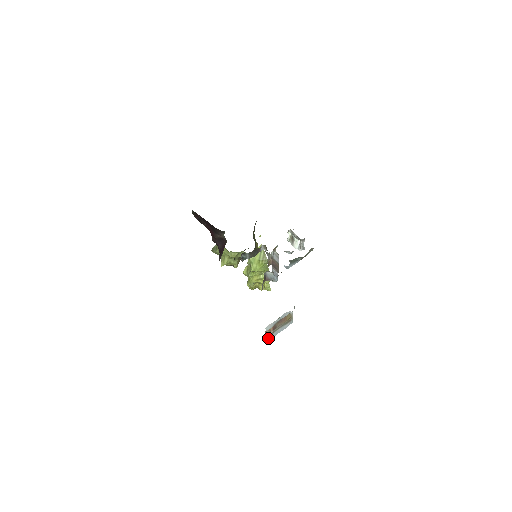
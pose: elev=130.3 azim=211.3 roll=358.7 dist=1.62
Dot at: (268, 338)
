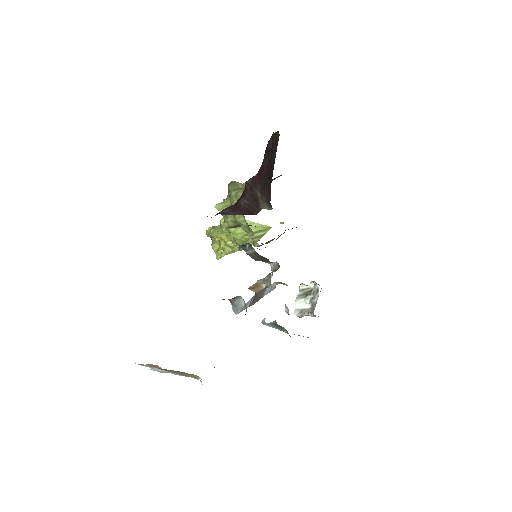
Dot at: occluded
